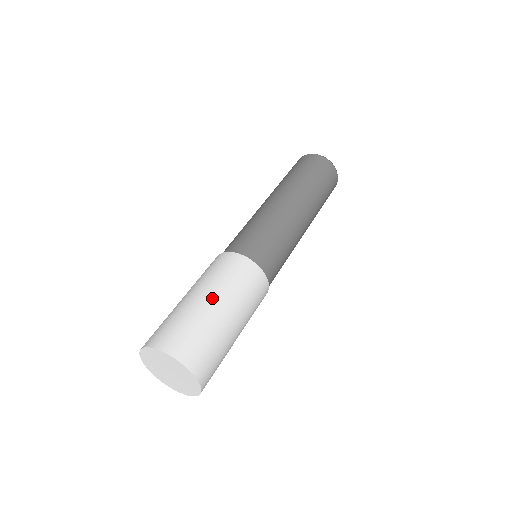
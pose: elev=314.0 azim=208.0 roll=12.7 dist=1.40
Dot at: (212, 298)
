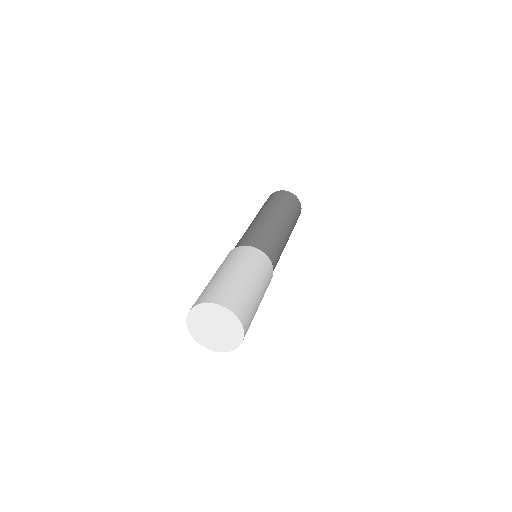
Dot at: (242, 272)
